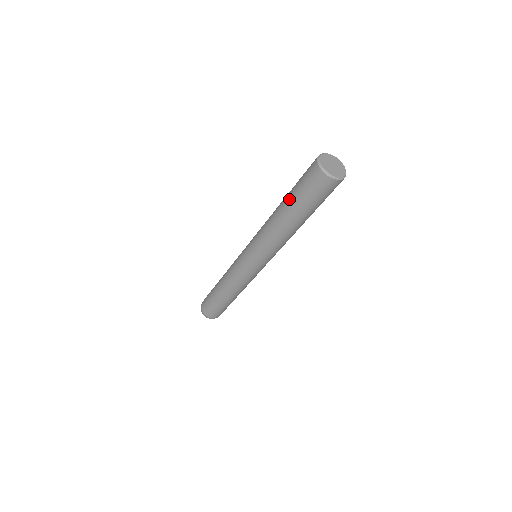
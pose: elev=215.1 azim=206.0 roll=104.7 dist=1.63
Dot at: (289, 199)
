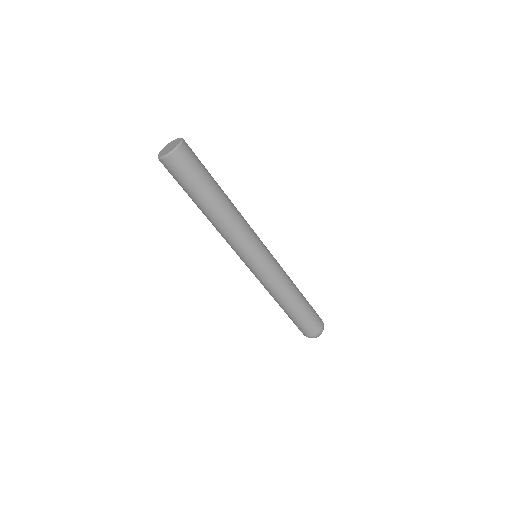
Dot at: occluded
